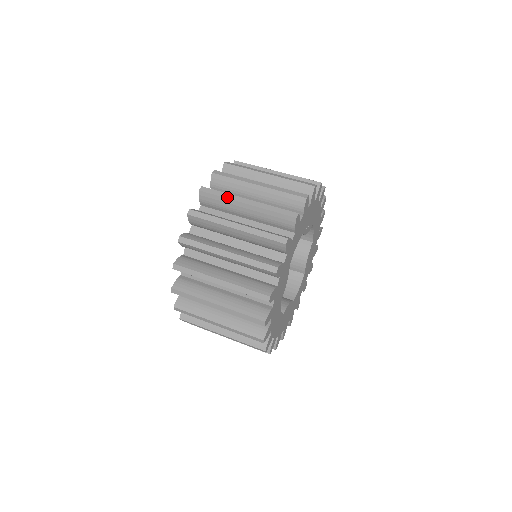
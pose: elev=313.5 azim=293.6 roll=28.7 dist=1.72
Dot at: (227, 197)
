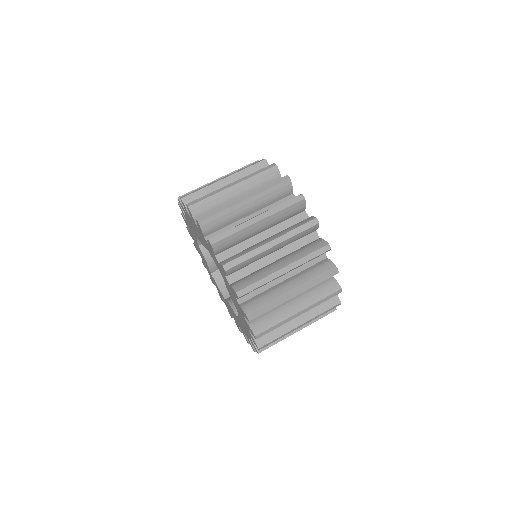
Dot at: (239, 229)
